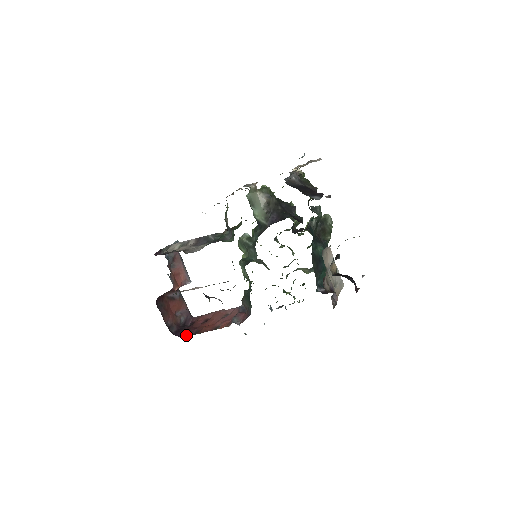
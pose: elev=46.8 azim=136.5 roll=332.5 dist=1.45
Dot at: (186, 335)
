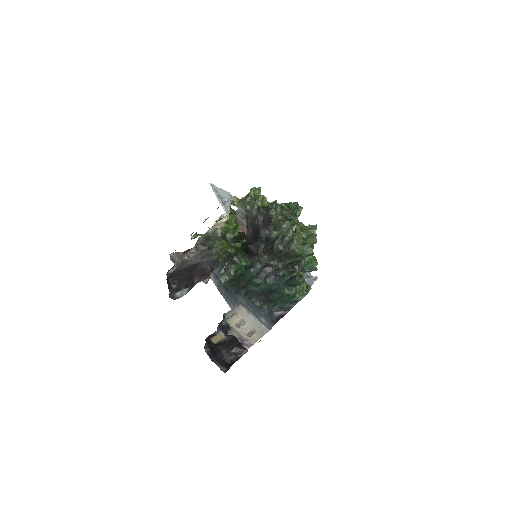
Dot at: occluded
